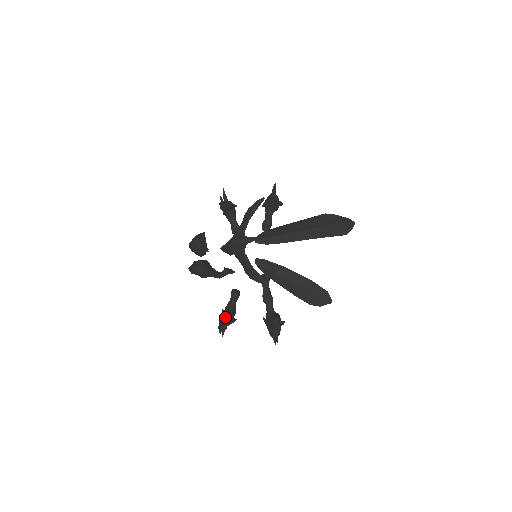
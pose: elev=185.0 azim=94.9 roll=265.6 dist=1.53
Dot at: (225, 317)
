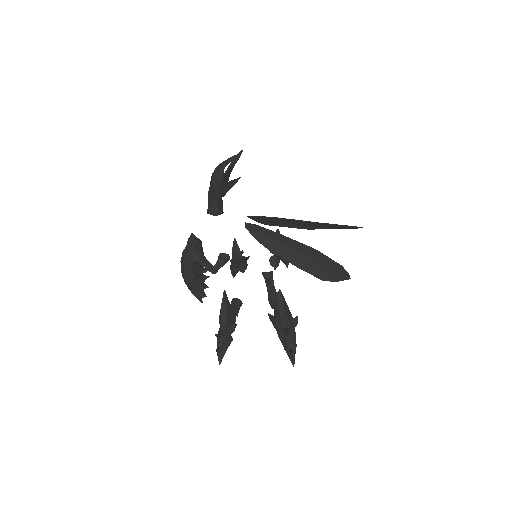
Dot at: (220, 316)
